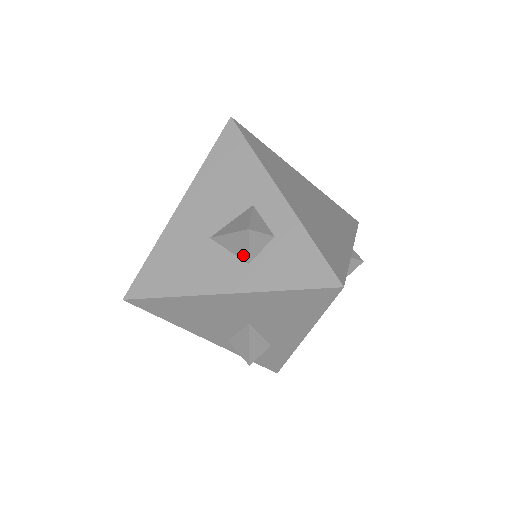
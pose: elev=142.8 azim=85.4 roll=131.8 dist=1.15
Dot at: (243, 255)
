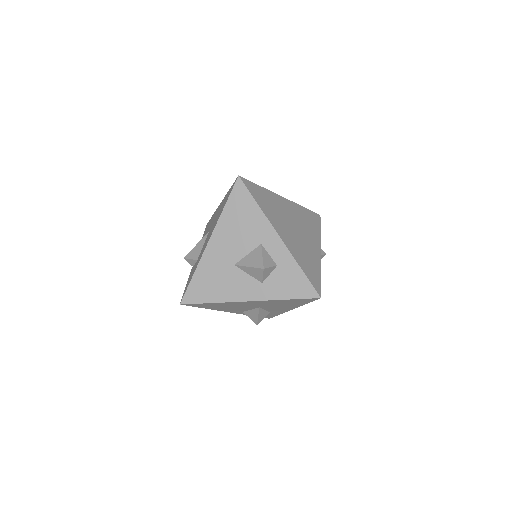
Dot at: (258, 278)
